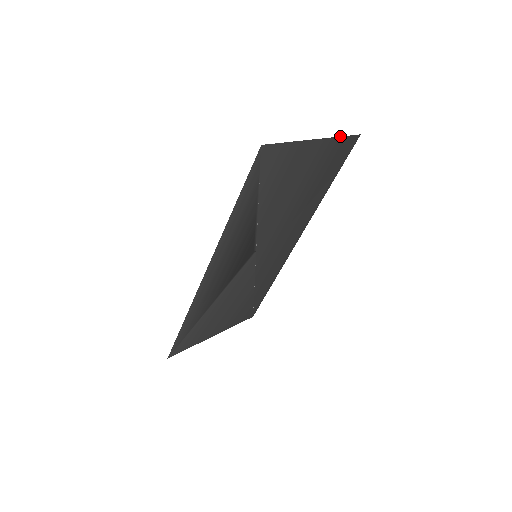
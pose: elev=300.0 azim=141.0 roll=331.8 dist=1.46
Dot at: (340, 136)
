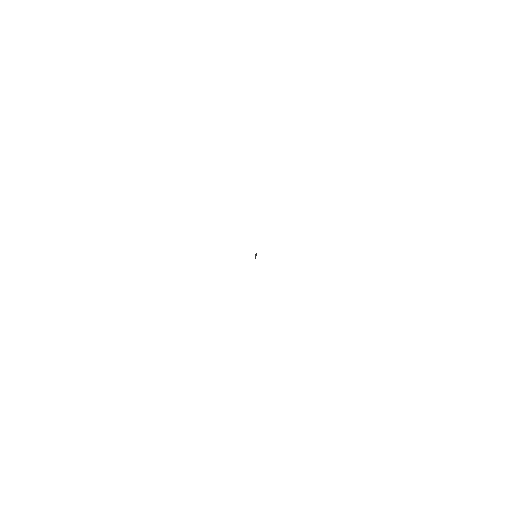
Dot at: occluded
